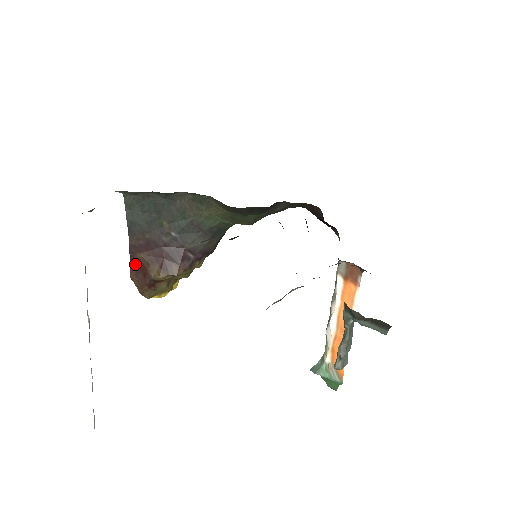
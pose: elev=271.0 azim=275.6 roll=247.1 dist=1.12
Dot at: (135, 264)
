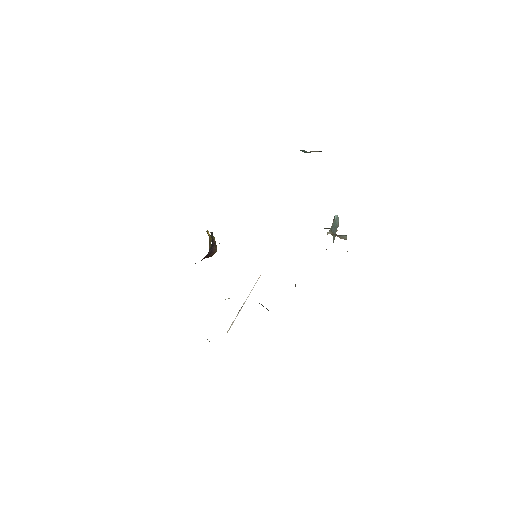
Dot at: occluded
